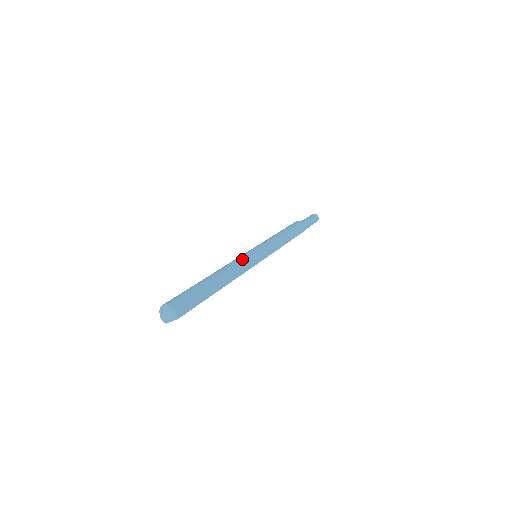
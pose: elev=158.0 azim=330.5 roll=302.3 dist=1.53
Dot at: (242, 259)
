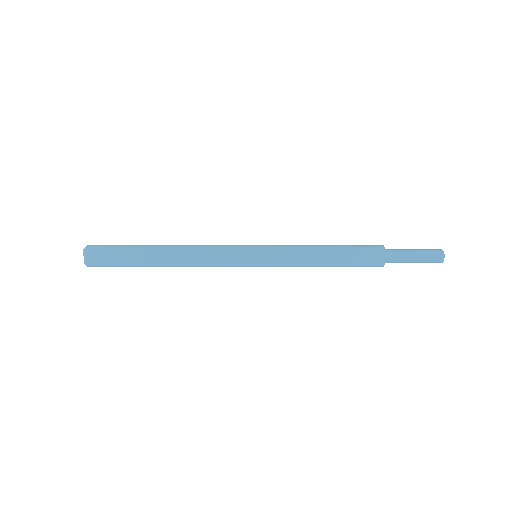
Dot at: occluded
